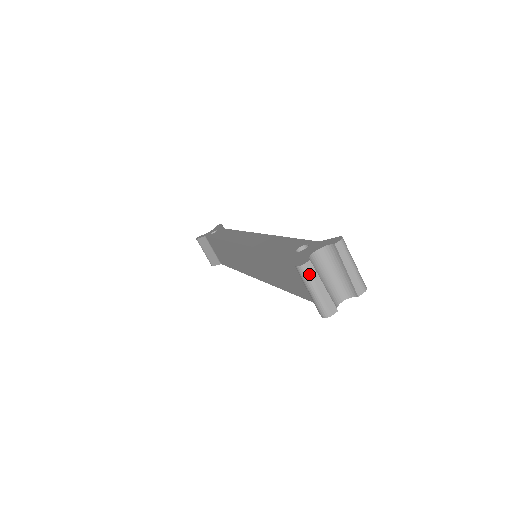
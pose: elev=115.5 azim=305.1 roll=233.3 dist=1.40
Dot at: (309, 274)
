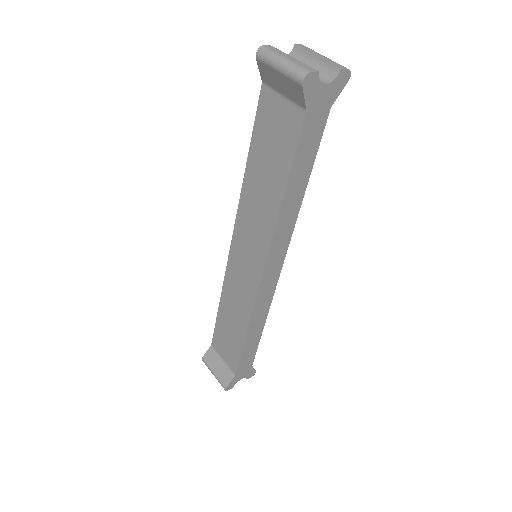
Dot at: (271, 50)
